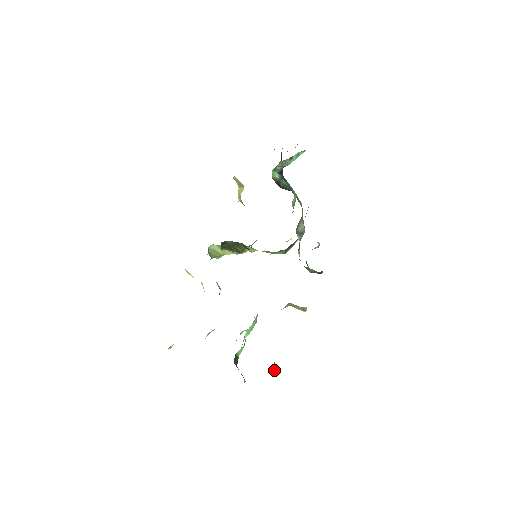
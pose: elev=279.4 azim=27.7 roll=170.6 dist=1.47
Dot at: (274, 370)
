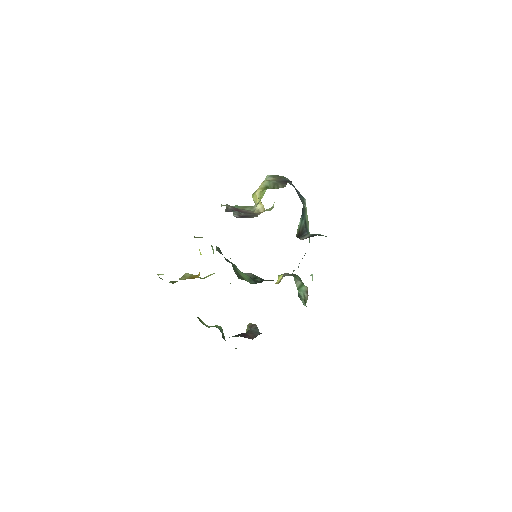
Dot at: occluded
